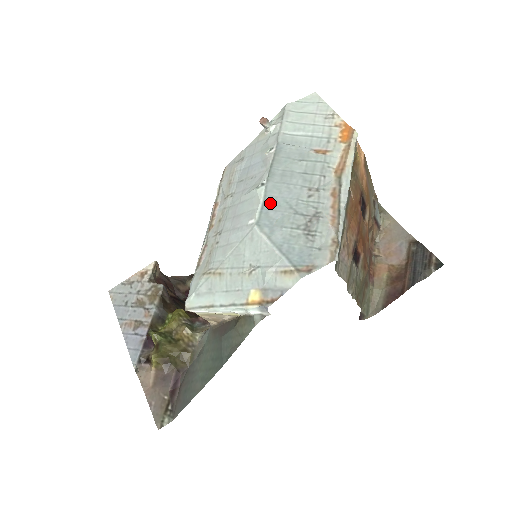
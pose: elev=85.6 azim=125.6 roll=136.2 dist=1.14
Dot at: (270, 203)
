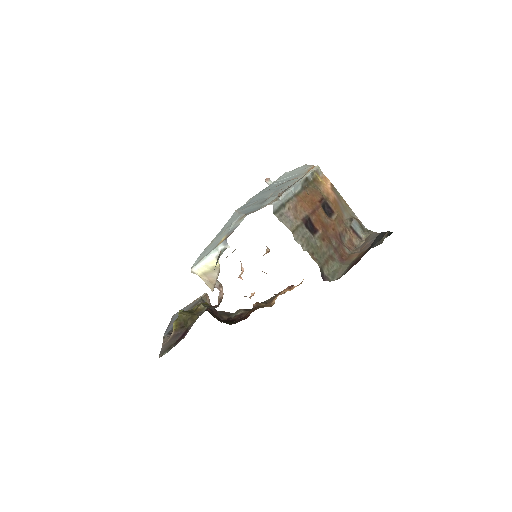
Dot at: (250, 202)
